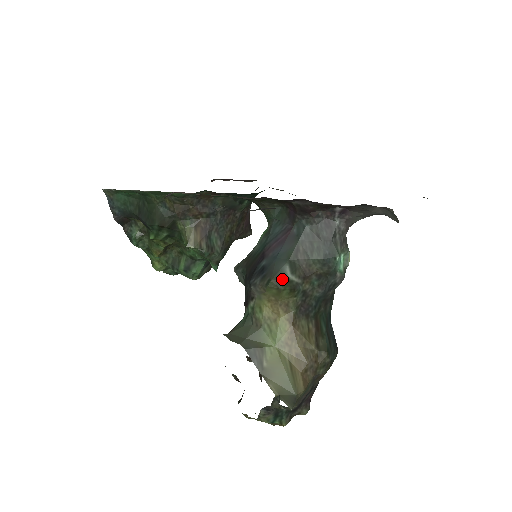
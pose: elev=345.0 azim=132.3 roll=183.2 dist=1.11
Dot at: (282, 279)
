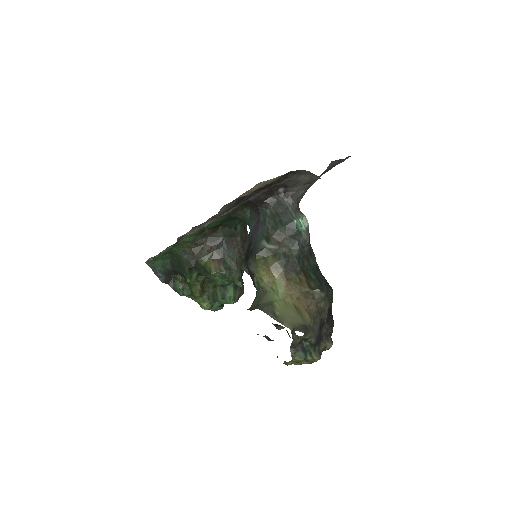
Dot at: (263, 250)
